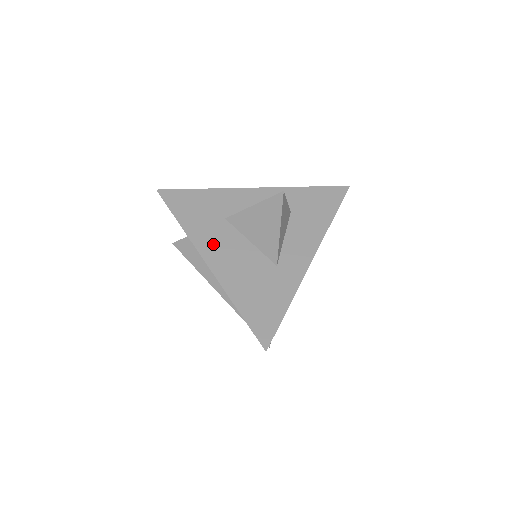
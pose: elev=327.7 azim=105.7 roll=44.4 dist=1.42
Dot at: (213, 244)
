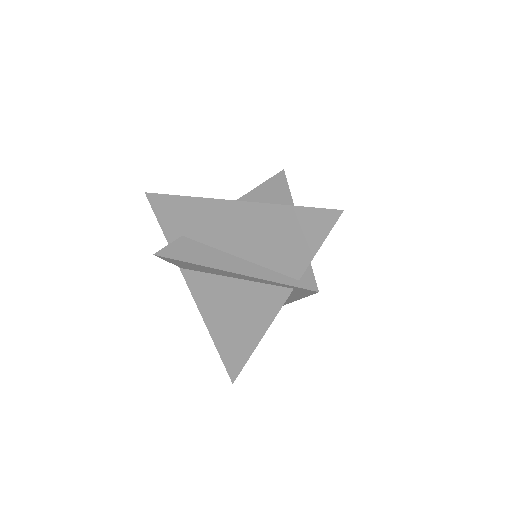
Dot at: occluded
